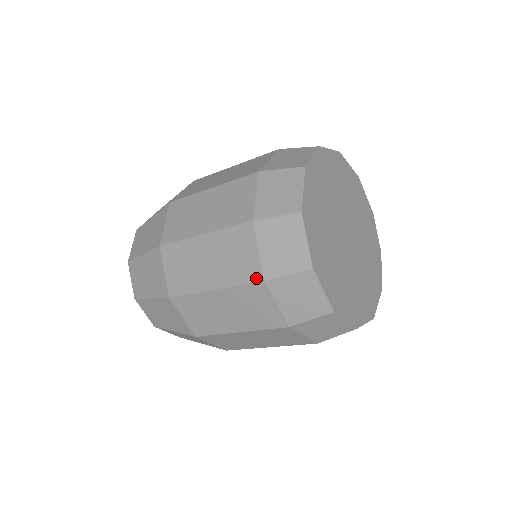
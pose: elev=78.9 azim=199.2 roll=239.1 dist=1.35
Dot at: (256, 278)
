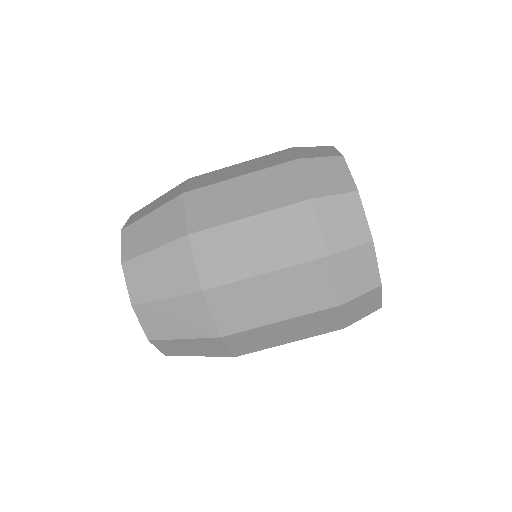
Dot at: (331, 304)
